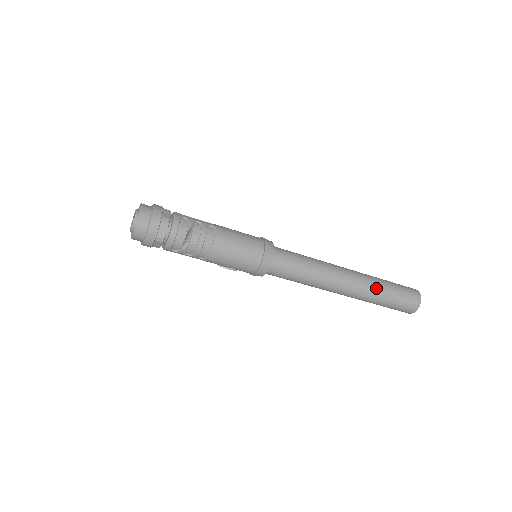
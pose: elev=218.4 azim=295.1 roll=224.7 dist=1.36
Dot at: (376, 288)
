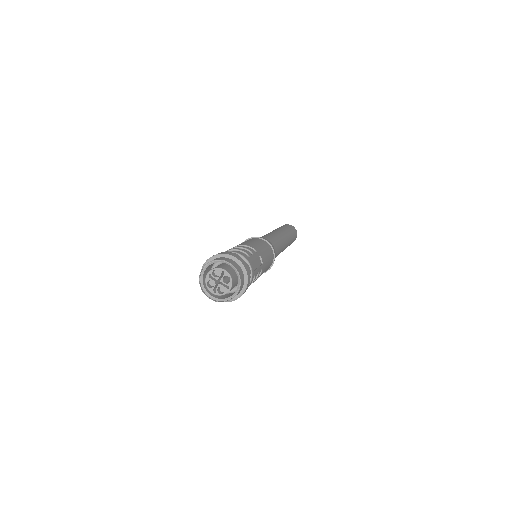
Dot at: occluded
